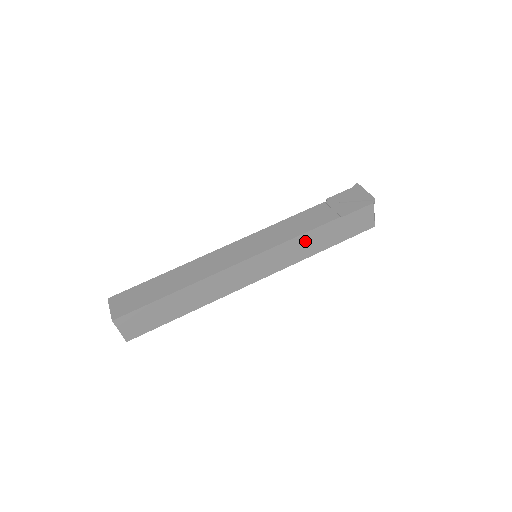
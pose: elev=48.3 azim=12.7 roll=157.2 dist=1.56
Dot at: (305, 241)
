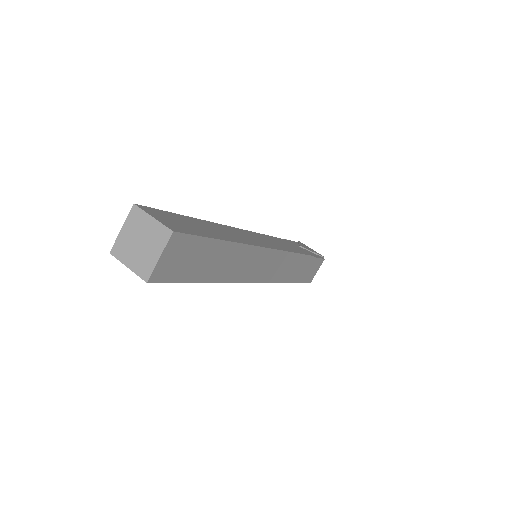
Dot at: (295, 263)
